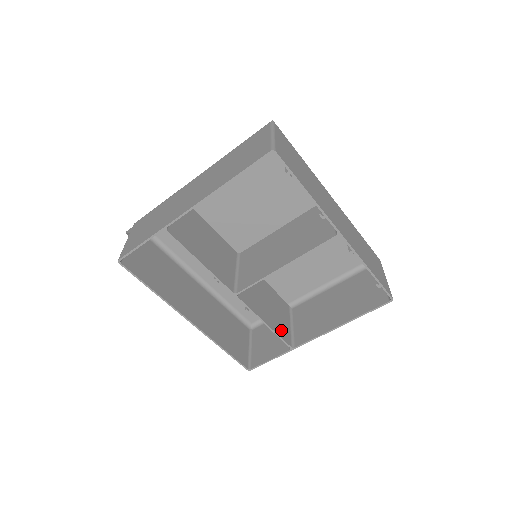
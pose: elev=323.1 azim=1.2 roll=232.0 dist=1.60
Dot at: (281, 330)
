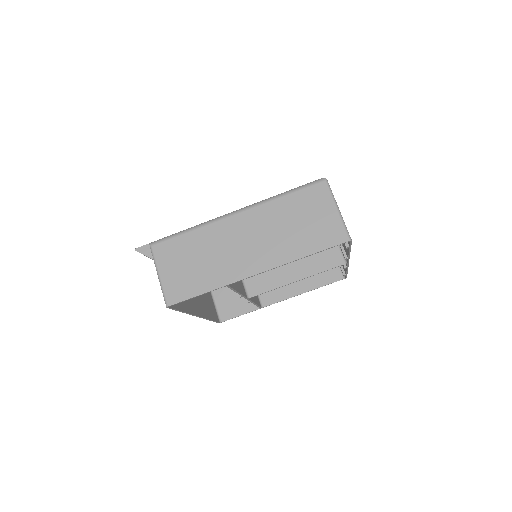
Dot at: (256, 298)
